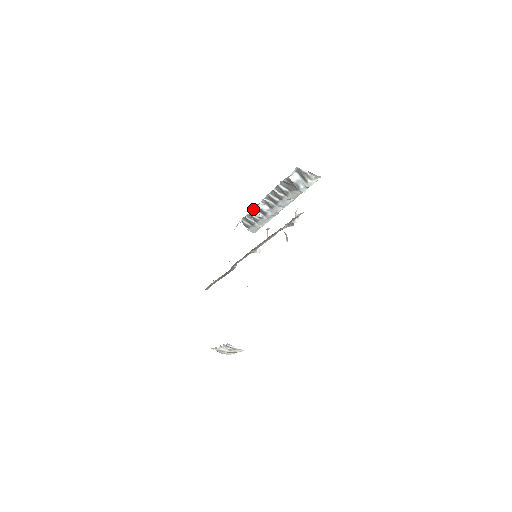
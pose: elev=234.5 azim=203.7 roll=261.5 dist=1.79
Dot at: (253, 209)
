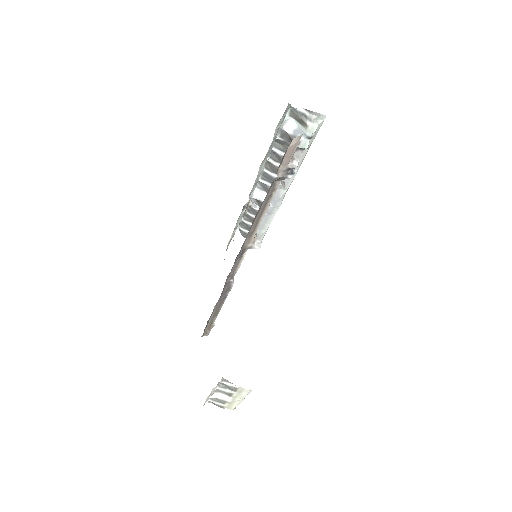
Dot at: occluded
